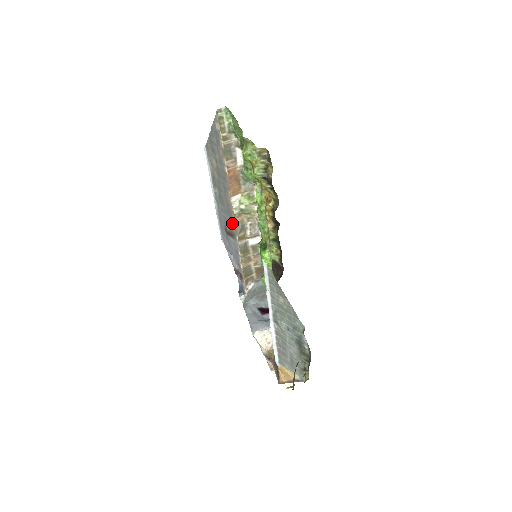
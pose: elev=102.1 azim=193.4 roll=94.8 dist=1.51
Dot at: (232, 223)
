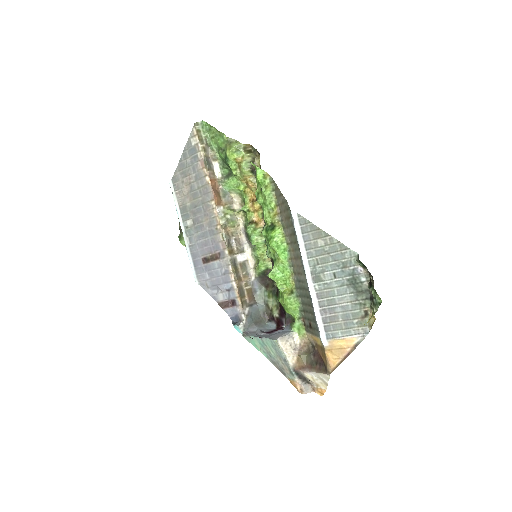
Dot at: (218, 239)
